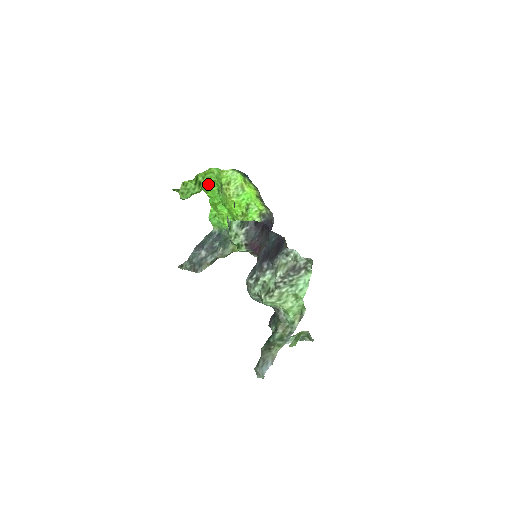
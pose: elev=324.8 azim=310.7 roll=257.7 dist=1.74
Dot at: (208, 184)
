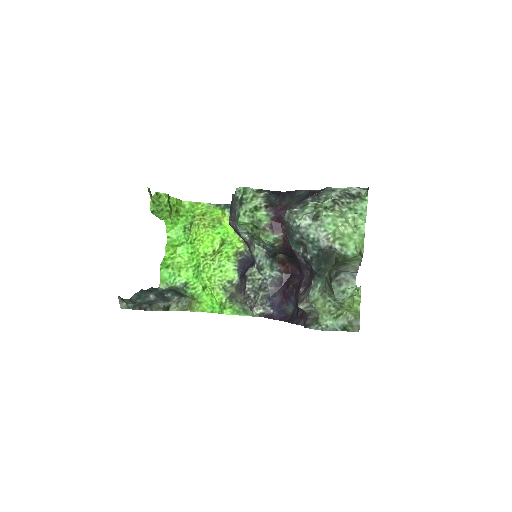
Dot at: (176, 216)
